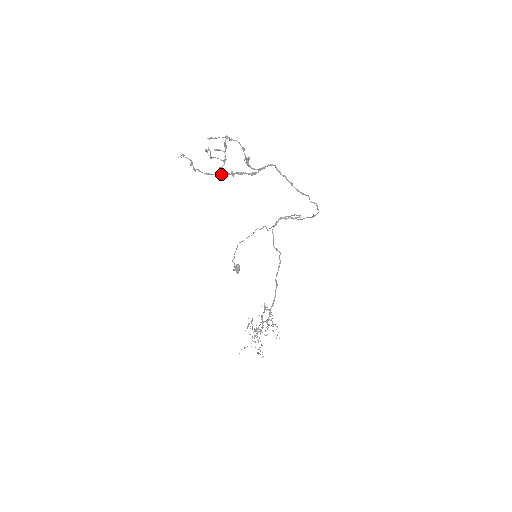
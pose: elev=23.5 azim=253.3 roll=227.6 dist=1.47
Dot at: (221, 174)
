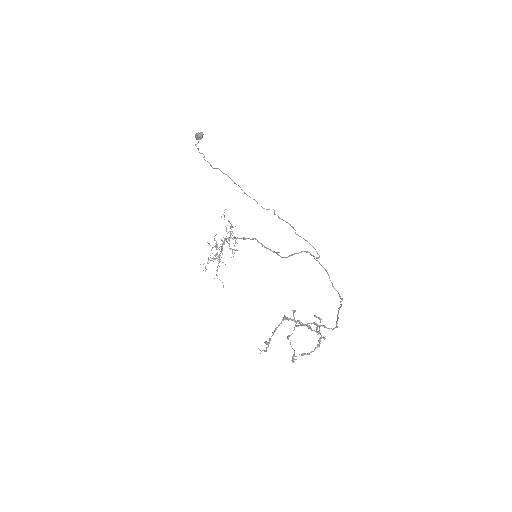
Dot at: occluded
